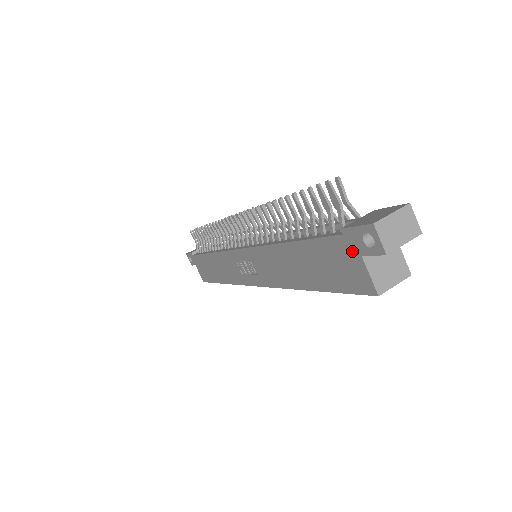
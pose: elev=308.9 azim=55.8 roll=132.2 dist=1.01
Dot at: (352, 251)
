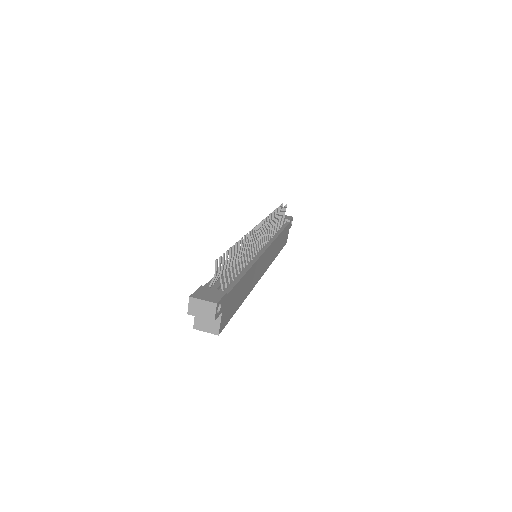
Dot at: occluded
